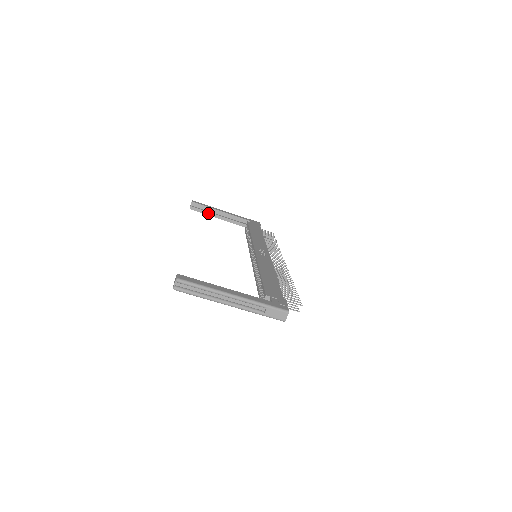
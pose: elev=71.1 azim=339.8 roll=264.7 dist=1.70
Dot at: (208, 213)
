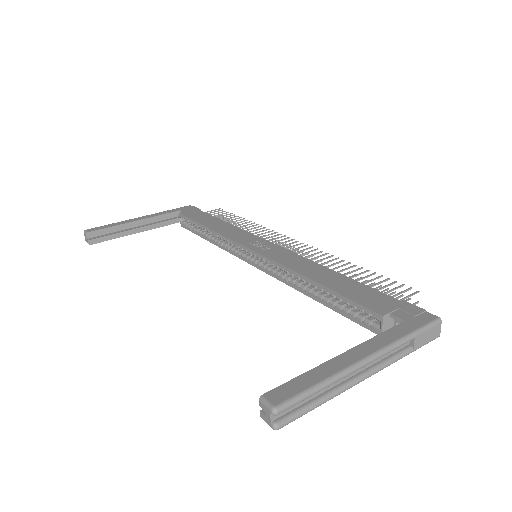
Dot at: (118, 235)
